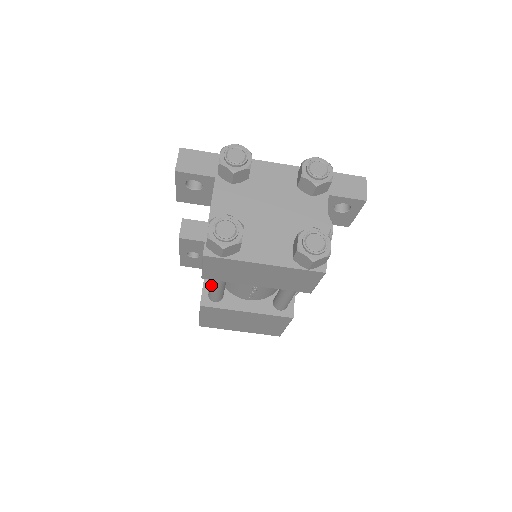
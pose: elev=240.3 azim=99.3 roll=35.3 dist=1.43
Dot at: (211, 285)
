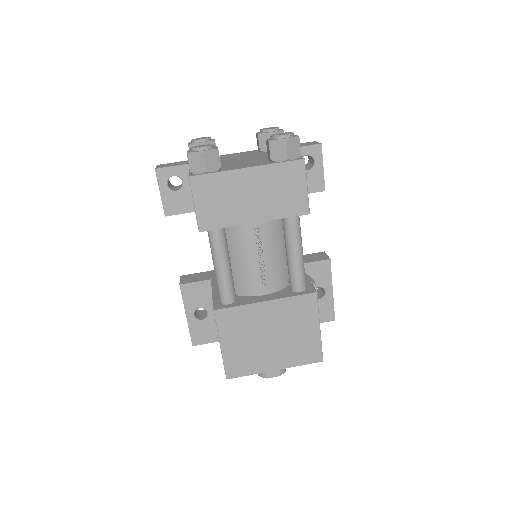
Dot at: (216, 267)
